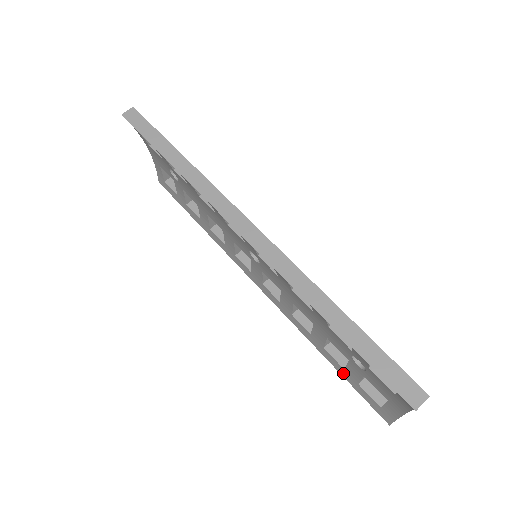
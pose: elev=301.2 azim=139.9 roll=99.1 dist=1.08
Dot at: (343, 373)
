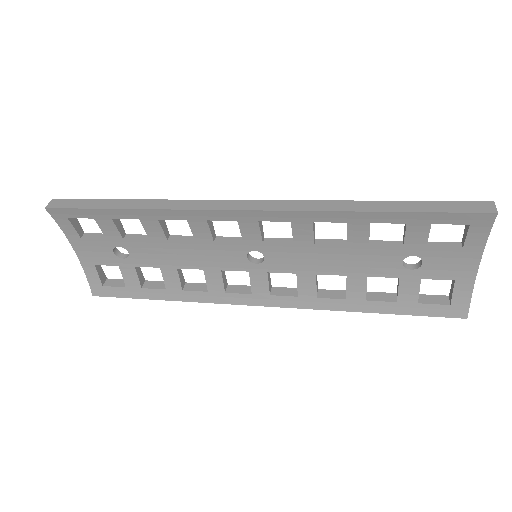
Dot at: (397, 309)
